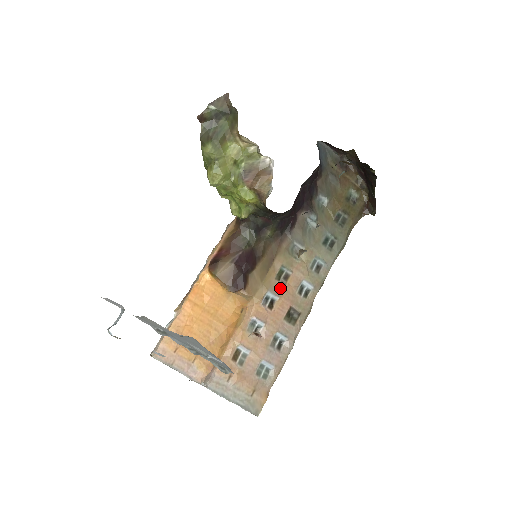
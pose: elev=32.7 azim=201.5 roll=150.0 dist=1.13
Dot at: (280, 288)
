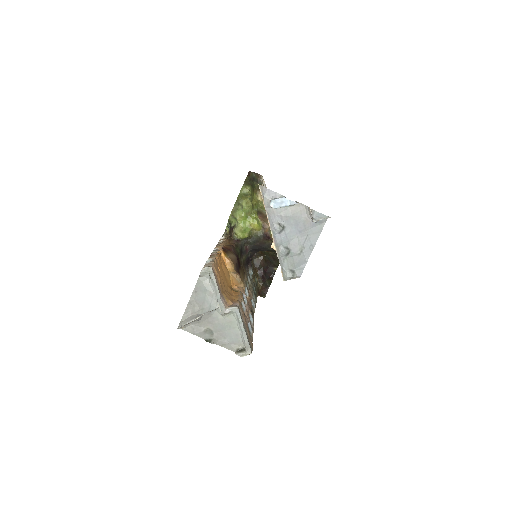
Dot at: occluded
